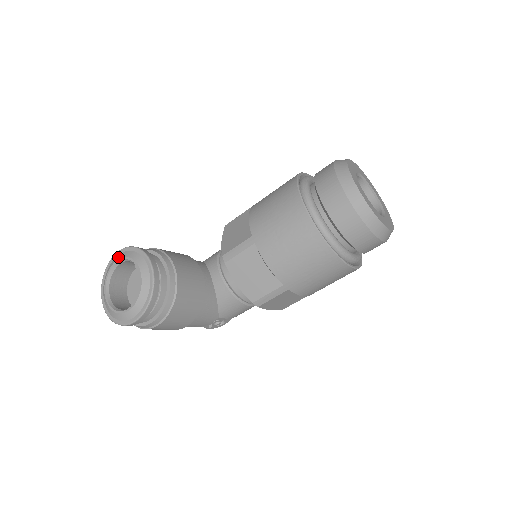
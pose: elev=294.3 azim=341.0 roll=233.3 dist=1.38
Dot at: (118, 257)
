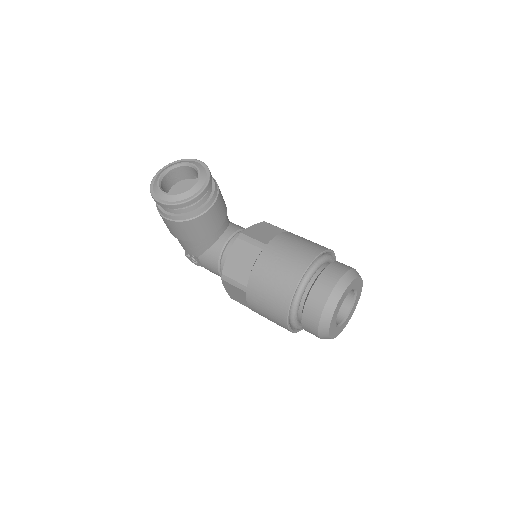
Dot at: (195, 163)
